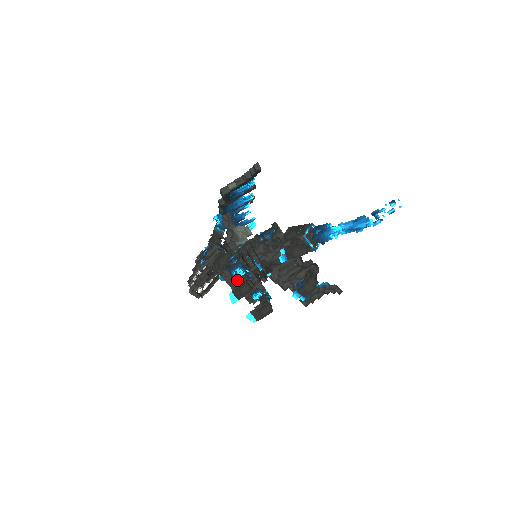
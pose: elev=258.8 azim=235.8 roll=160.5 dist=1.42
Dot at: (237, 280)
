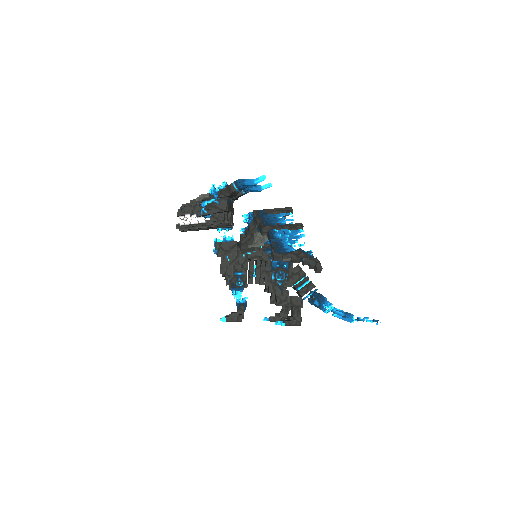
Dot at: occluded
